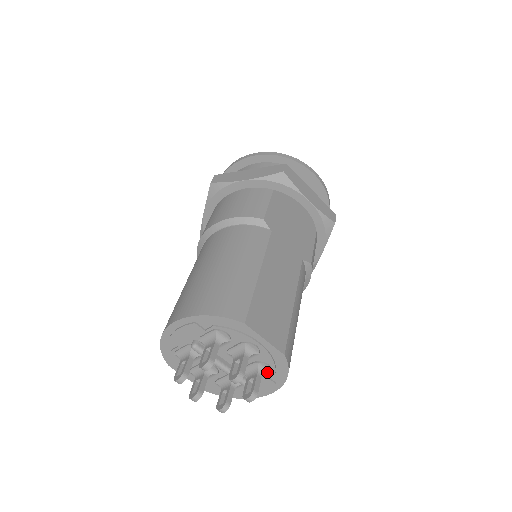
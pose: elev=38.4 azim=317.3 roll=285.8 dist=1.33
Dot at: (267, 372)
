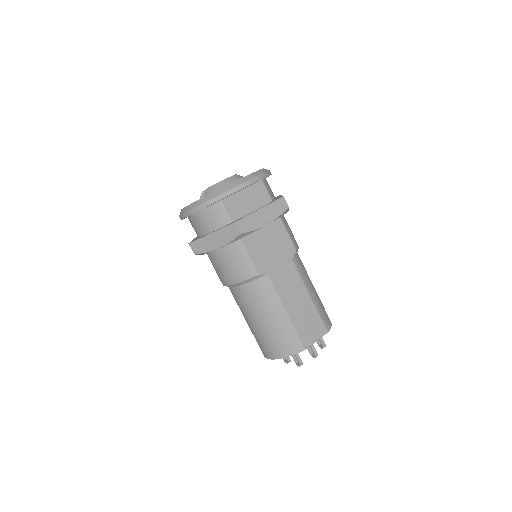
Dot at: occluded
